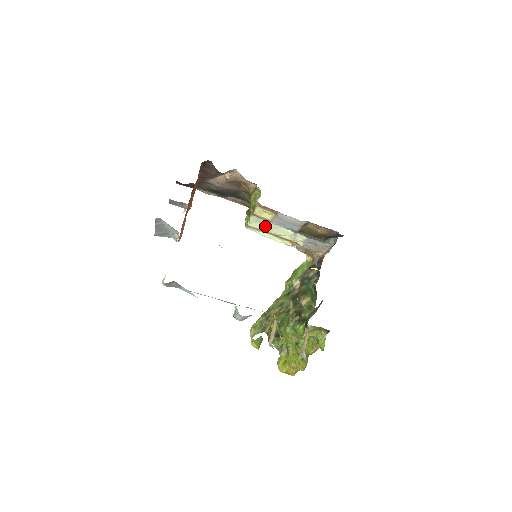
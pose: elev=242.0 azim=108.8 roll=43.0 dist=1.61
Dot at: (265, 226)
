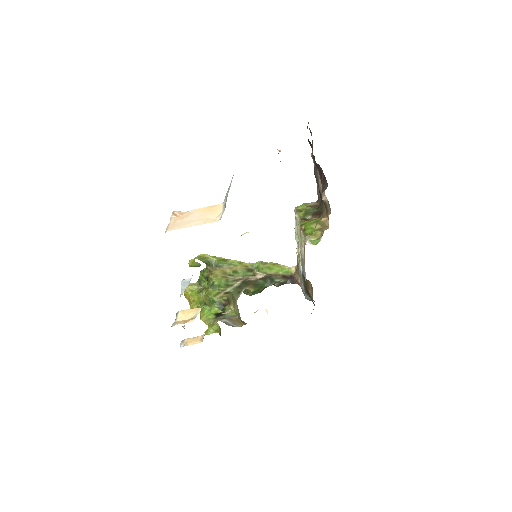
Dot at: occluded
